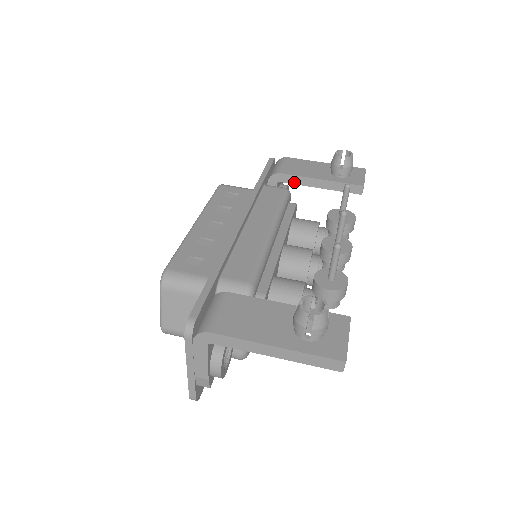
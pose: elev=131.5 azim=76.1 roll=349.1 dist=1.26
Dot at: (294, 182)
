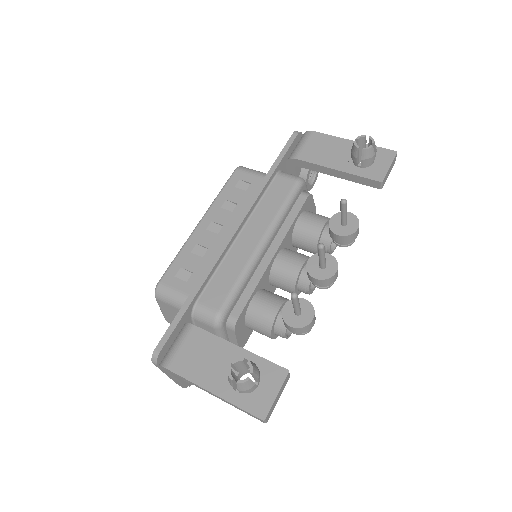
Dot at: (311, 168)
